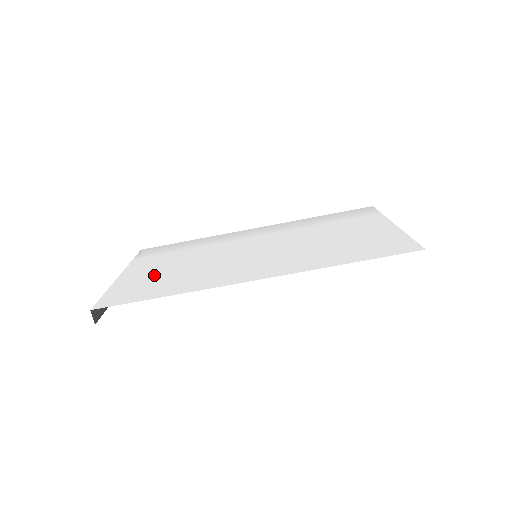
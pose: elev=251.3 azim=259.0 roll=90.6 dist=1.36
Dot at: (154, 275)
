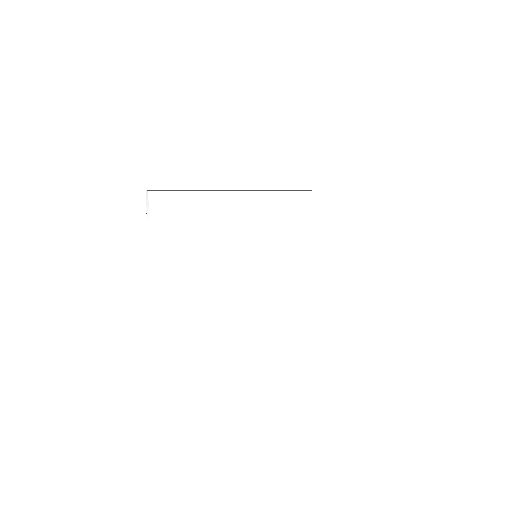
Dot at: (181, 275)
